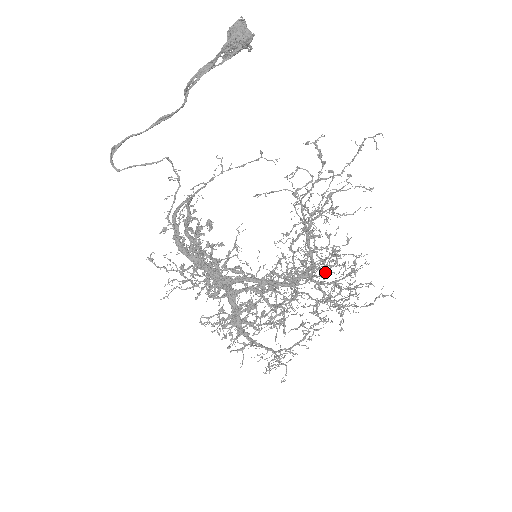
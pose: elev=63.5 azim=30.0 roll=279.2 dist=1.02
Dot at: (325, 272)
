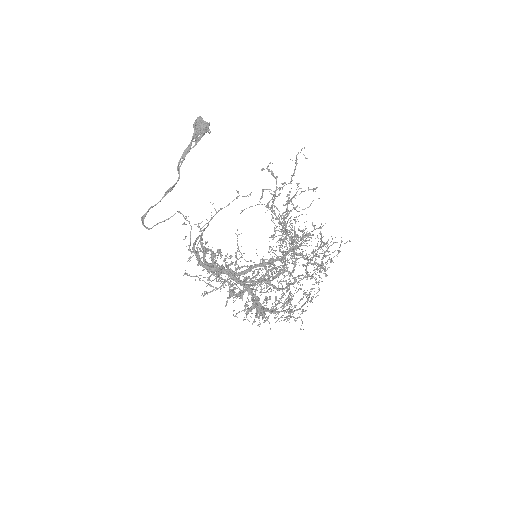
Dot at: occluded
